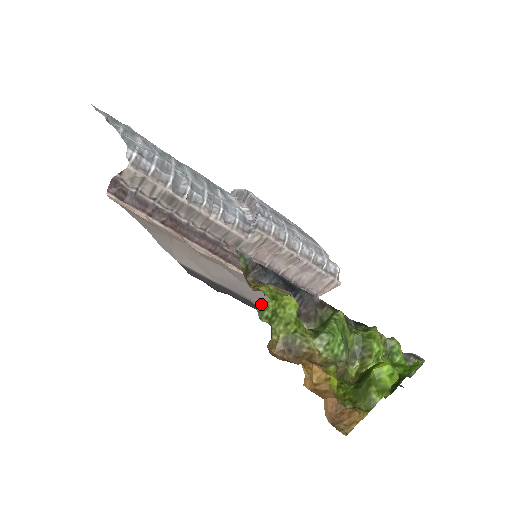
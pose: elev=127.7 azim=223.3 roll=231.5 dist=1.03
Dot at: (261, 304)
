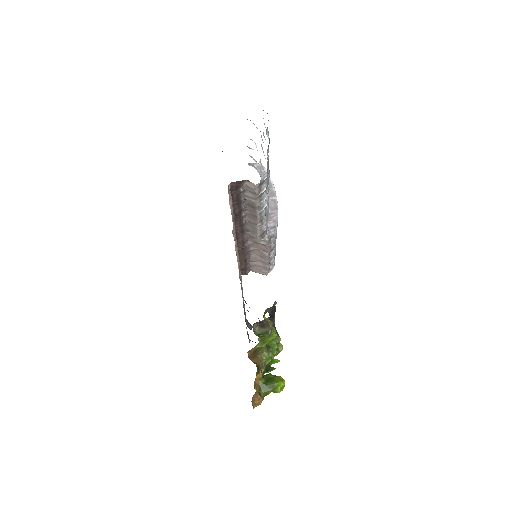
Dot at: occluded
